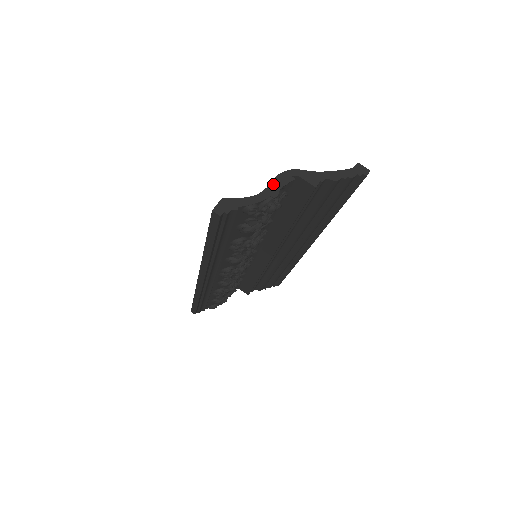
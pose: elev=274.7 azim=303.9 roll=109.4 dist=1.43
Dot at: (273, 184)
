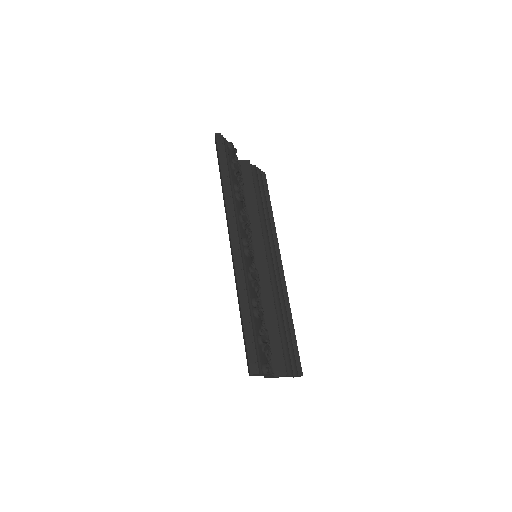
Dot at: occluded
